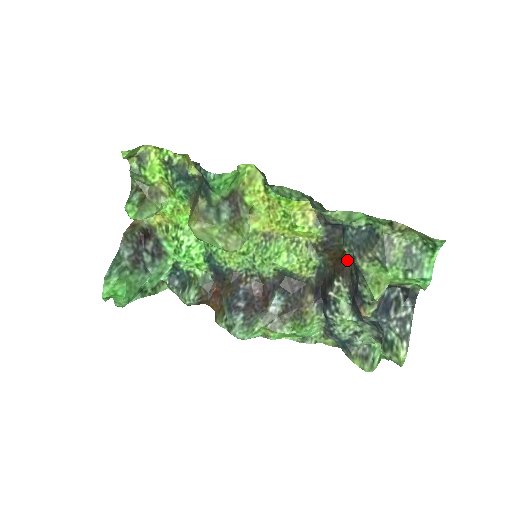
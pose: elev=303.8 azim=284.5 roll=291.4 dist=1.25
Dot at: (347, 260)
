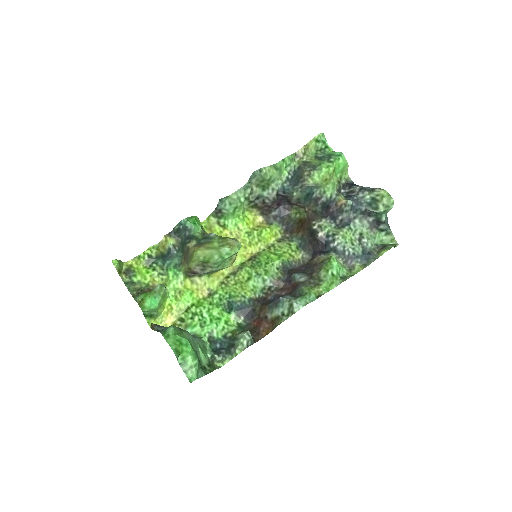
Dot at: (305, 215)
